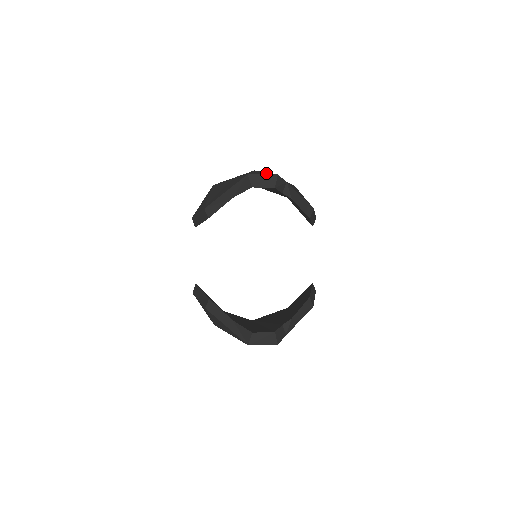
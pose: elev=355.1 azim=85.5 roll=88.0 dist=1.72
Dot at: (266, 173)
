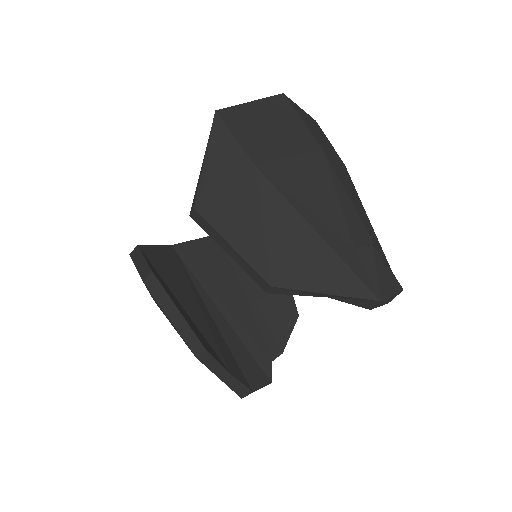
Dot at: (392, 282)
